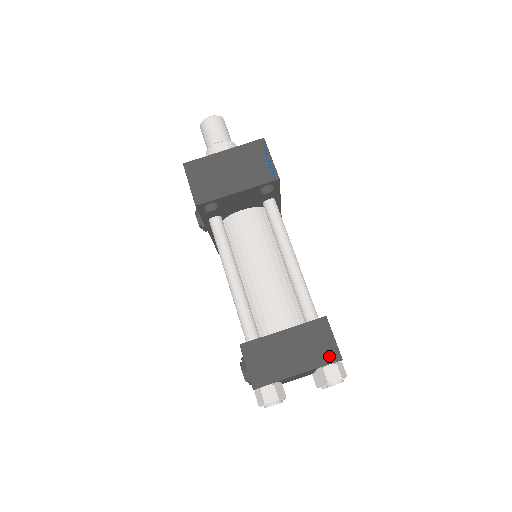
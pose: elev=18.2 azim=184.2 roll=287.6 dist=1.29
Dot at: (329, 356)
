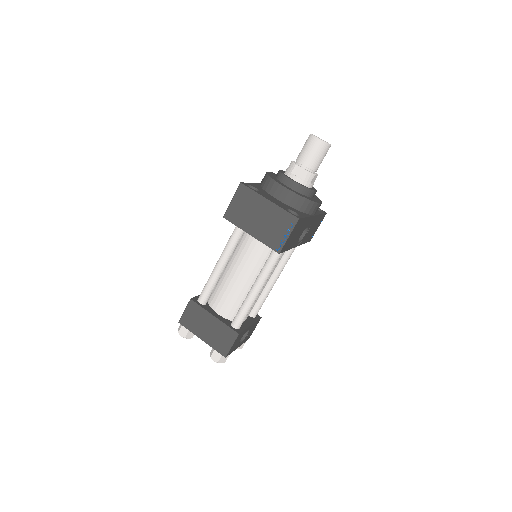
Dot at: (221, 350)
